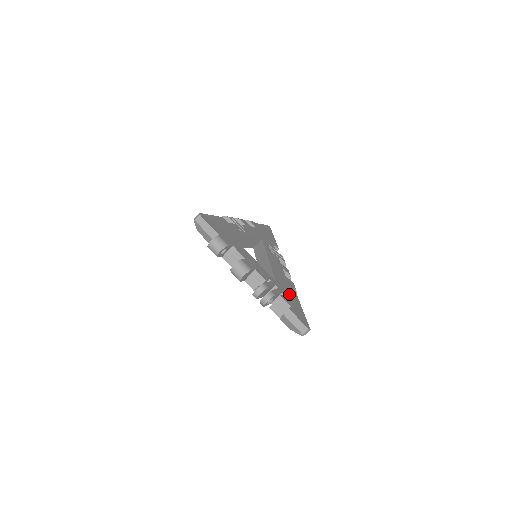
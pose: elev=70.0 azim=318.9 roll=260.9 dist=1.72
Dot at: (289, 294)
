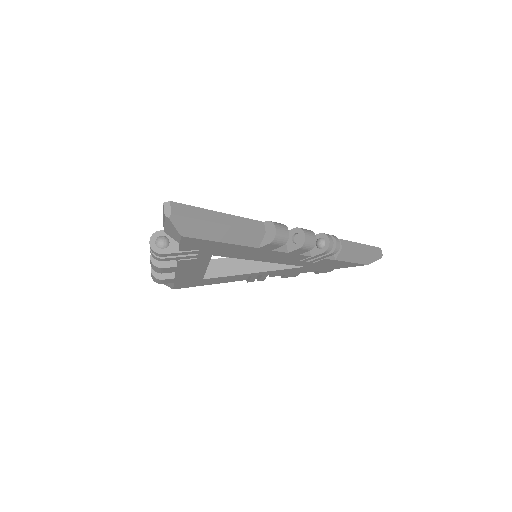
Dot at: occluded
